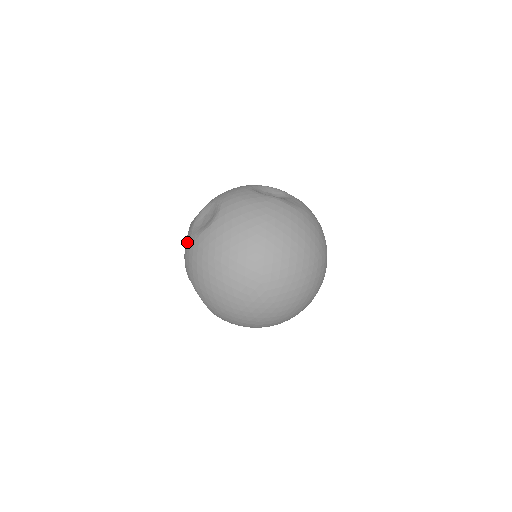
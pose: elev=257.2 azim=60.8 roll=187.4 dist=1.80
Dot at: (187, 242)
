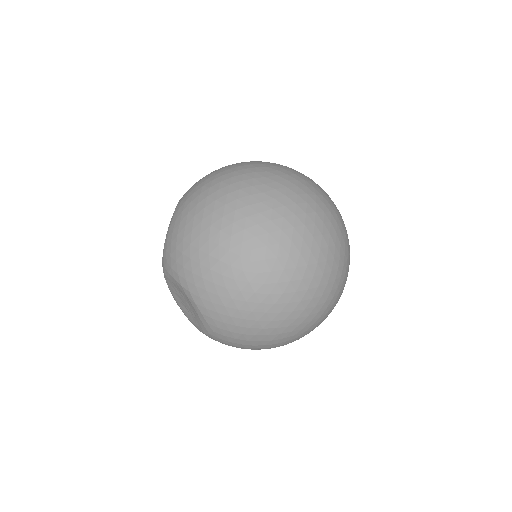
Dot at: occluded
